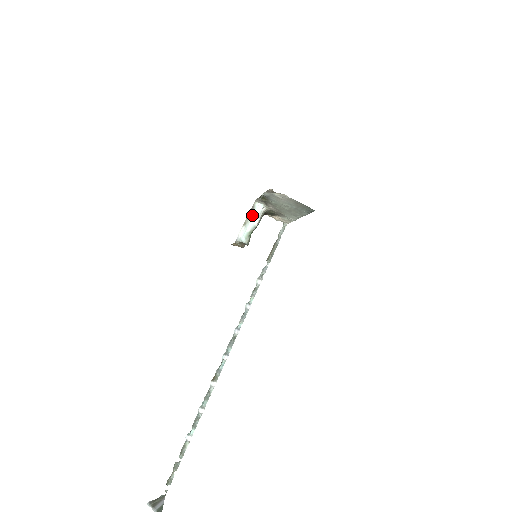
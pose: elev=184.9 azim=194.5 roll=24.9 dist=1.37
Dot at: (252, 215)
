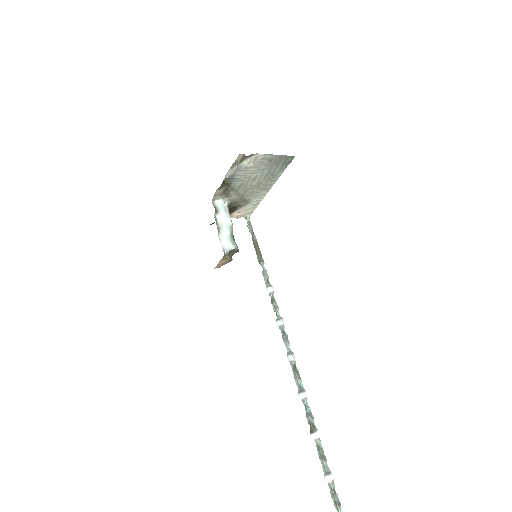
Dot at: (219, 217)
